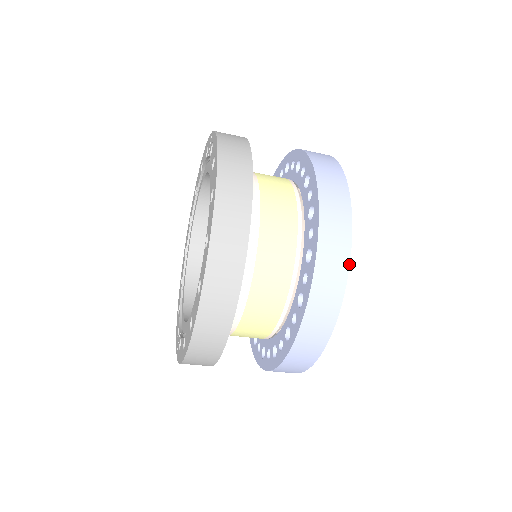
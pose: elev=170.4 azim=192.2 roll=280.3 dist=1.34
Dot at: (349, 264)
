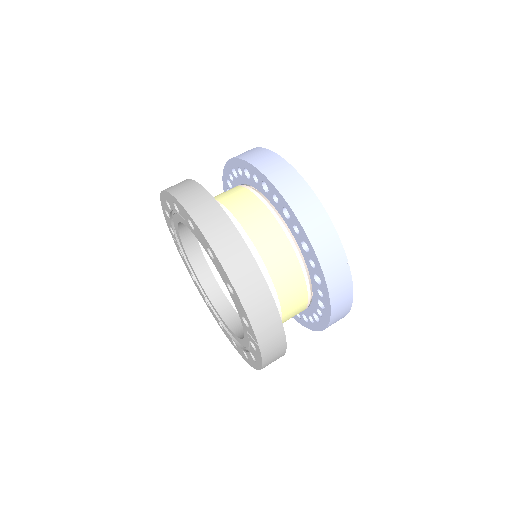
Dot at: (267, 149)
